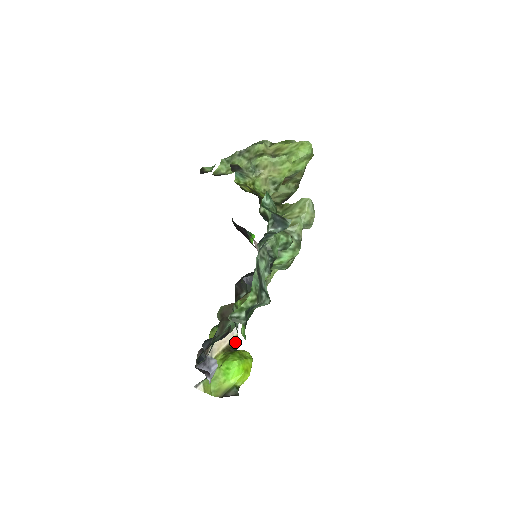
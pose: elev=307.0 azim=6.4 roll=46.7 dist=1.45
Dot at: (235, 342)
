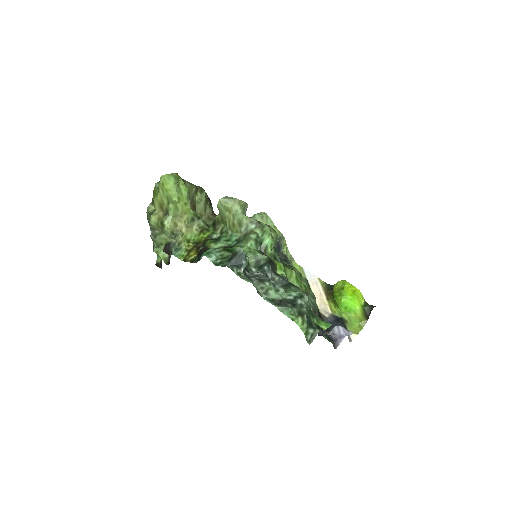
Dot at: (324, 283)
